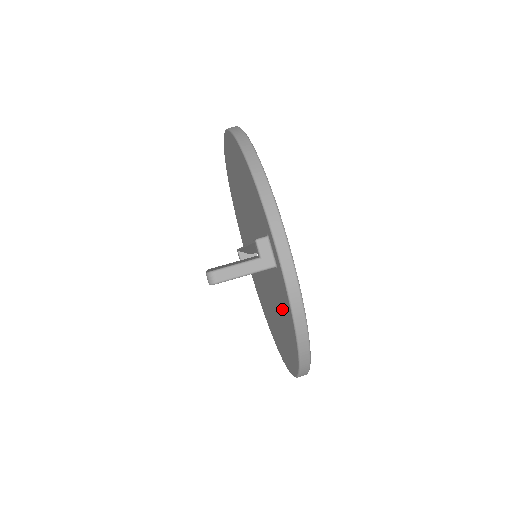
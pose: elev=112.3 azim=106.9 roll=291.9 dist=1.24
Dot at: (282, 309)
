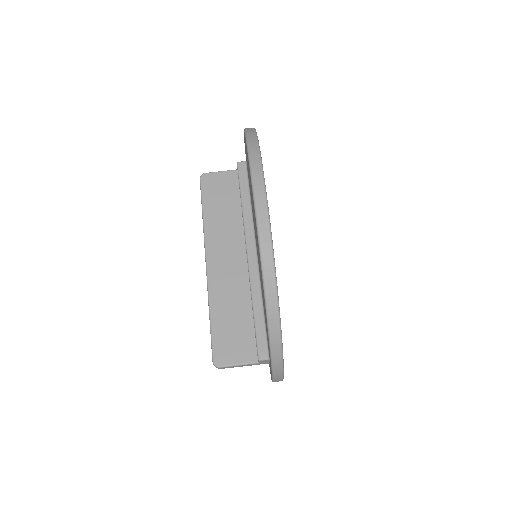
Dot at: occluded
